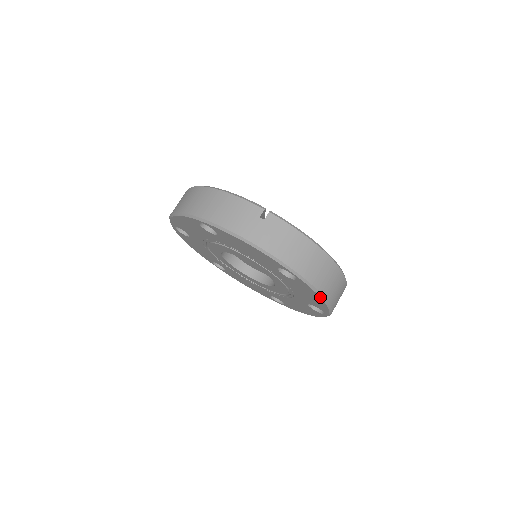
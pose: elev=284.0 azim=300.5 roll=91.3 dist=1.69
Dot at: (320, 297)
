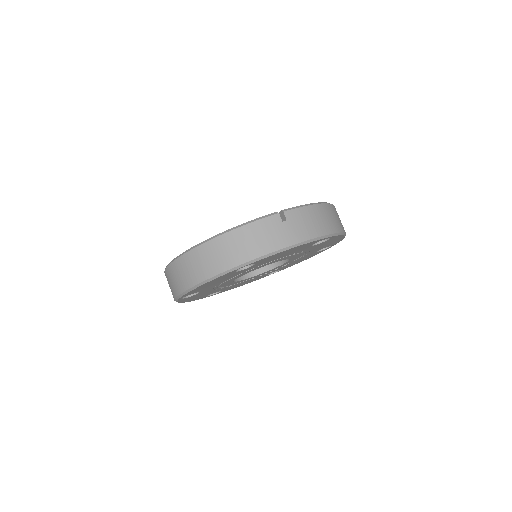
Dot at: occluded
